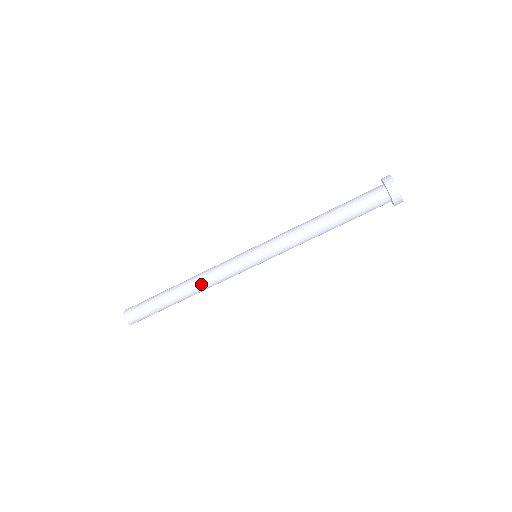
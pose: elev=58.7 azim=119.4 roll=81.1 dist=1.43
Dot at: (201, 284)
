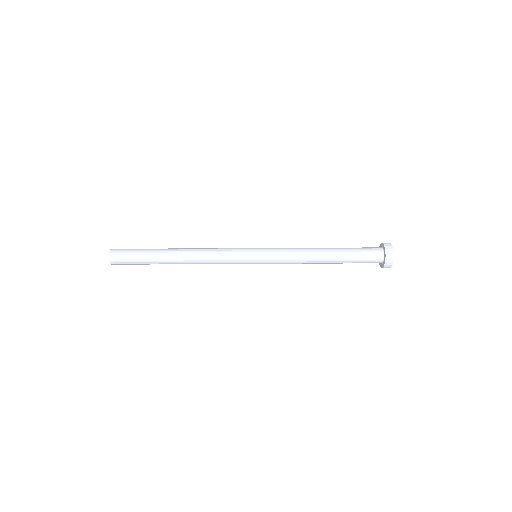
Dot at: (198, 259)
